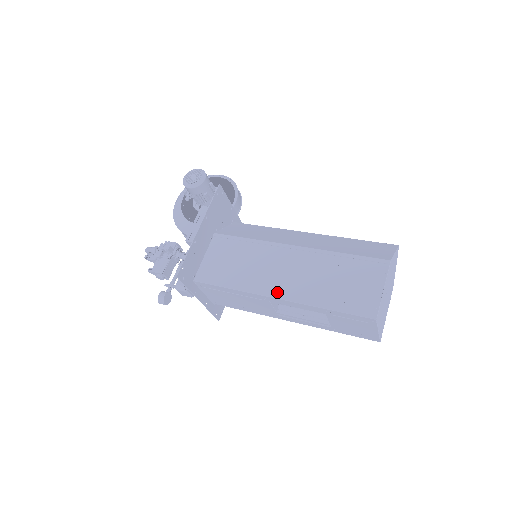
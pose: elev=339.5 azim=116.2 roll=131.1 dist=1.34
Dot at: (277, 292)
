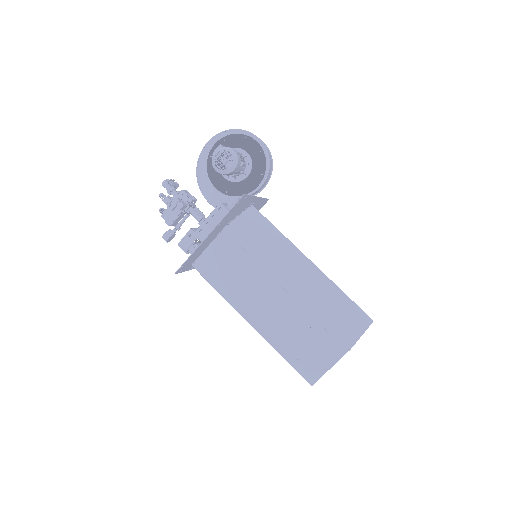
Dot at: (253, 320)
